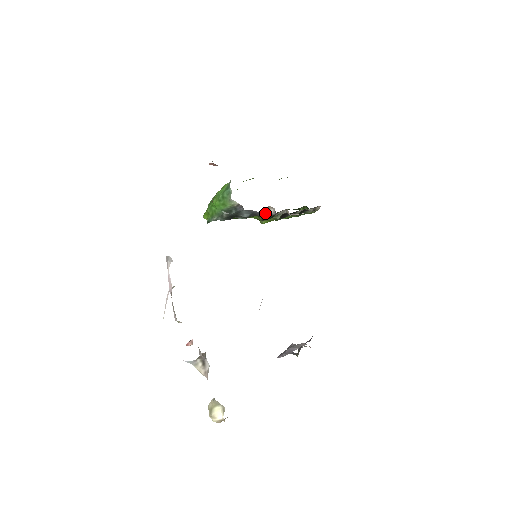
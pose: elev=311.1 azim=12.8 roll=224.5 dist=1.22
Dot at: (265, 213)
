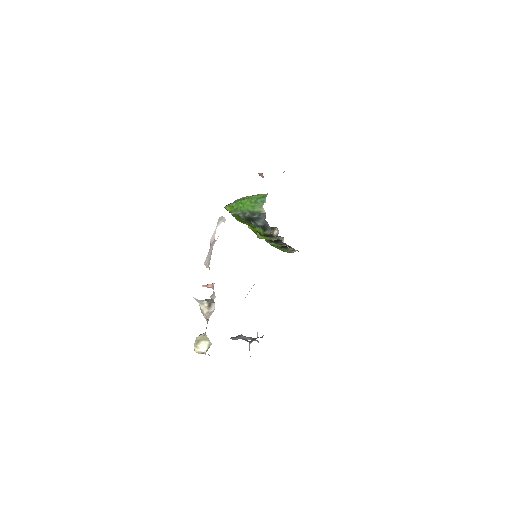
Dot at: occluded
